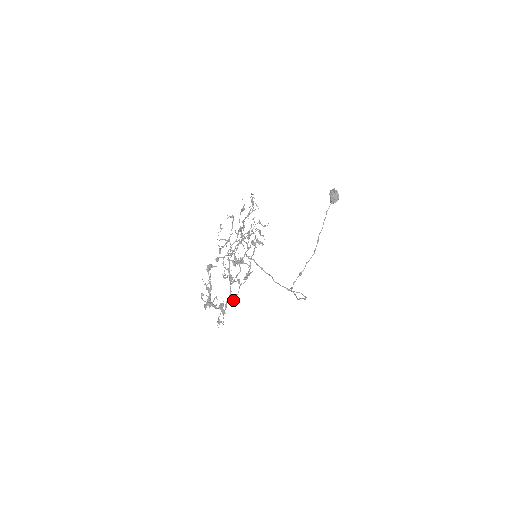
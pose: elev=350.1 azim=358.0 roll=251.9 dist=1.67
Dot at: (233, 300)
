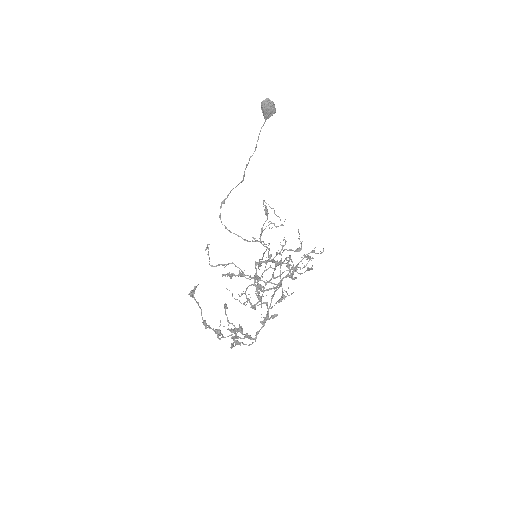
Dot at: occluded
